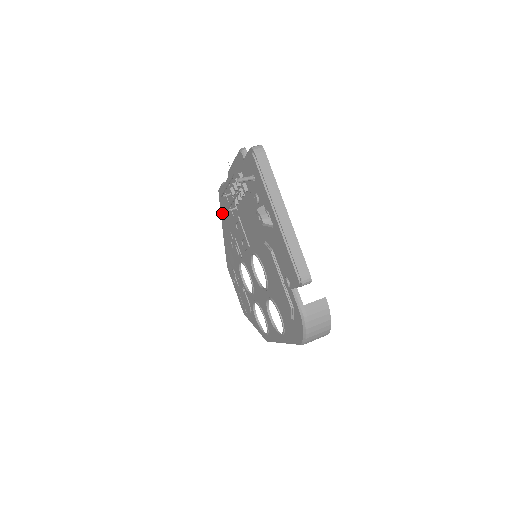
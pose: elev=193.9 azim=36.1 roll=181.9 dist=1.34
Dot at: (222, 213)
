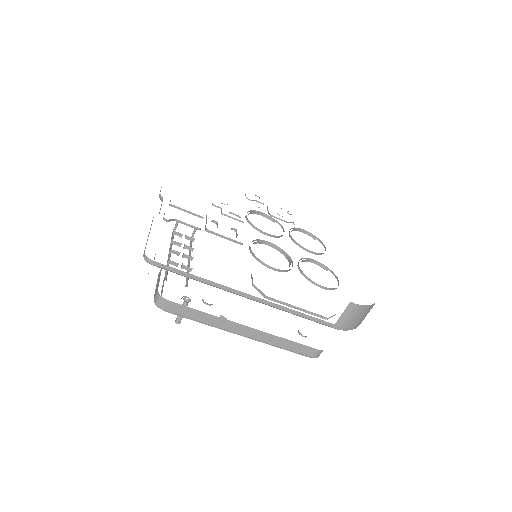
Dot at: occluded
